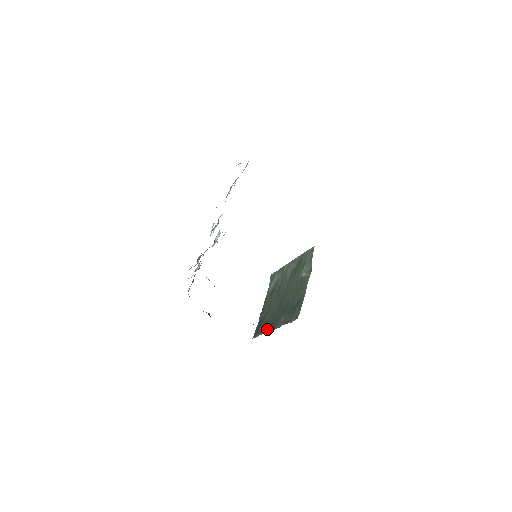
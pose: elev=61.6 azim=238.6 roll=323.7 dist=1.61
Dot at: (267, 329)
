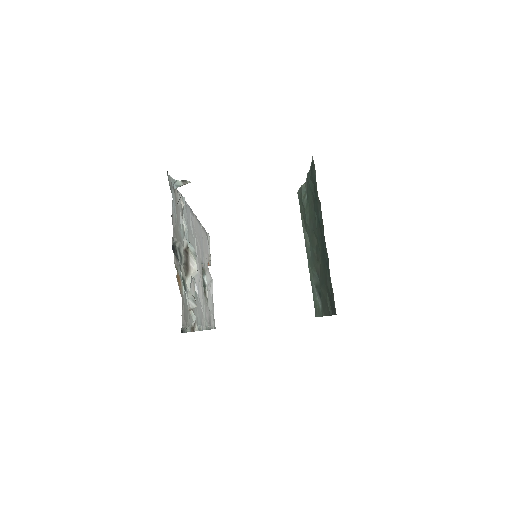
Dot at: (326, 258)
